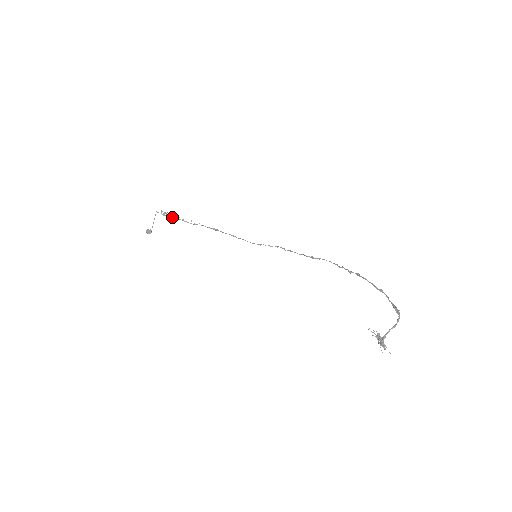
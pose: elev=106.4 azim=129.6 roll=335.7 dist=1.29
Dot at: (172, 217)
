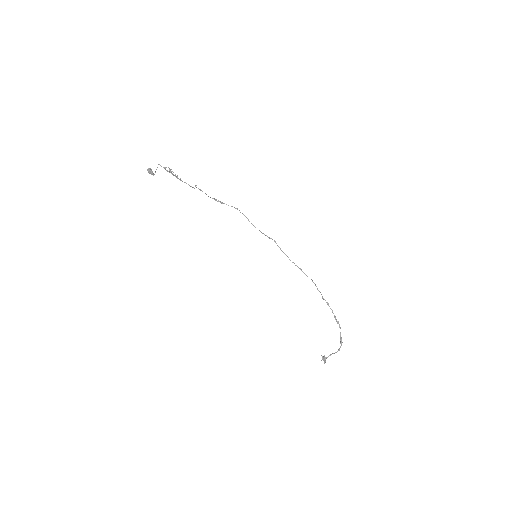
Dot at: (177, 178)
